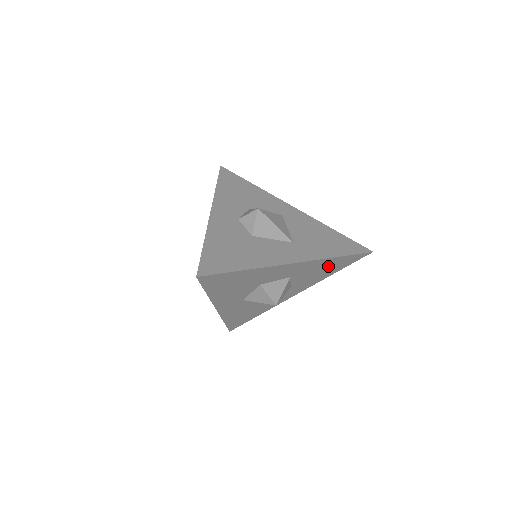
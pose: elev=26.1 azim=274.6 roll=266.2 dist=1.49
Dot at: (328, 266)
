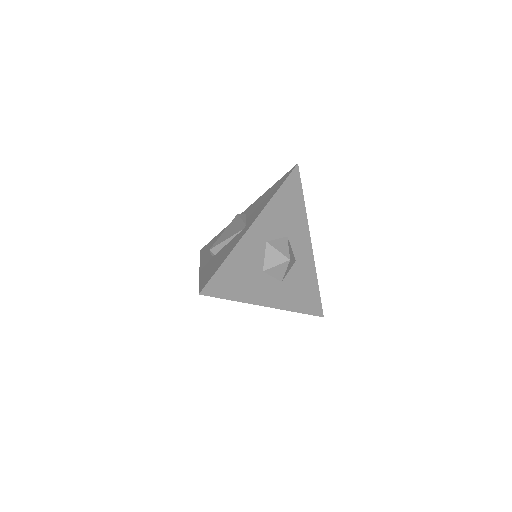
Dot at: (307, 289)
